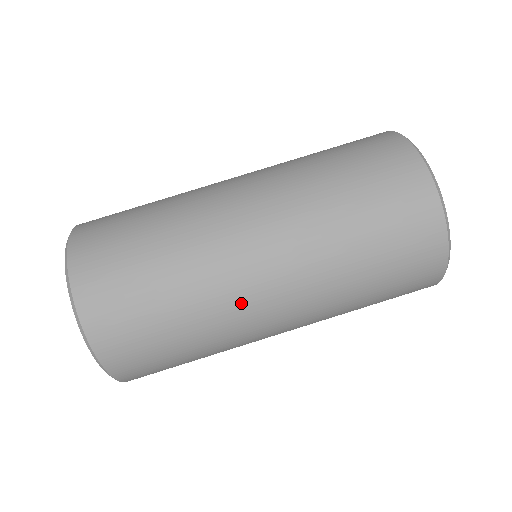
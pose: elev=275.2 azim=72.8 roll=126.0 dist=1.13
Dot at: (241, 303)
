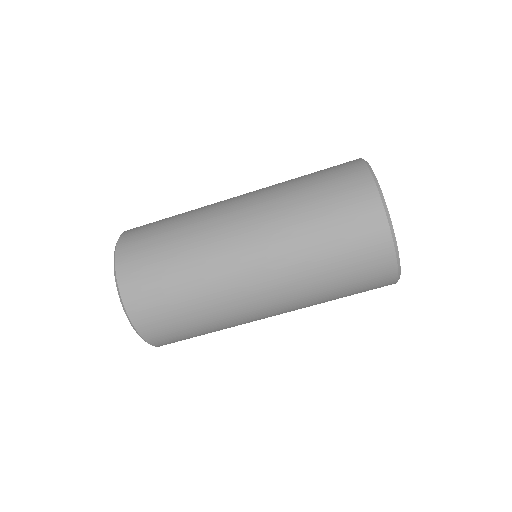
Dot at: occluded
